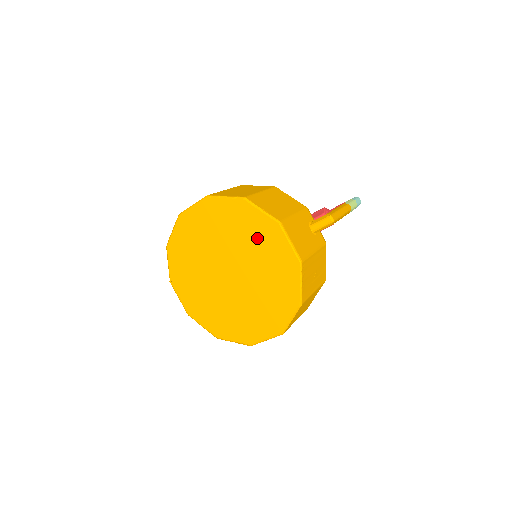
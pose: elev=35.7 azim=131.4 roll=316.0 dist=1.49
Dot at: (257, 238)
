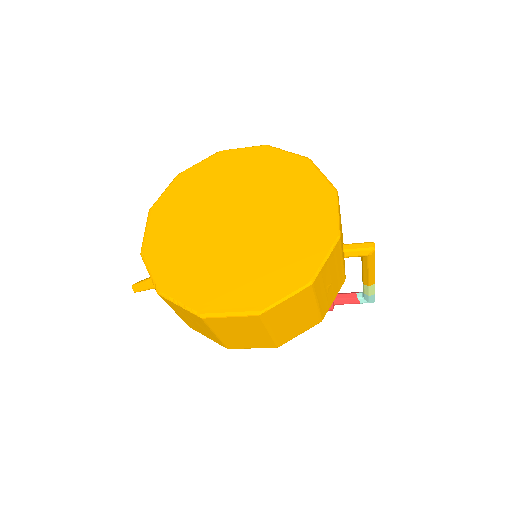
Dot at: (299, 196)
